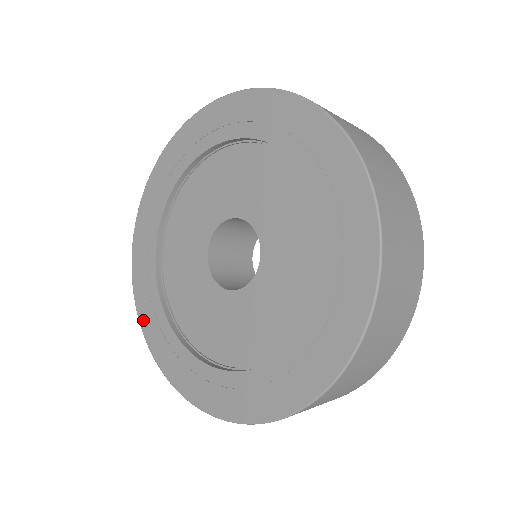
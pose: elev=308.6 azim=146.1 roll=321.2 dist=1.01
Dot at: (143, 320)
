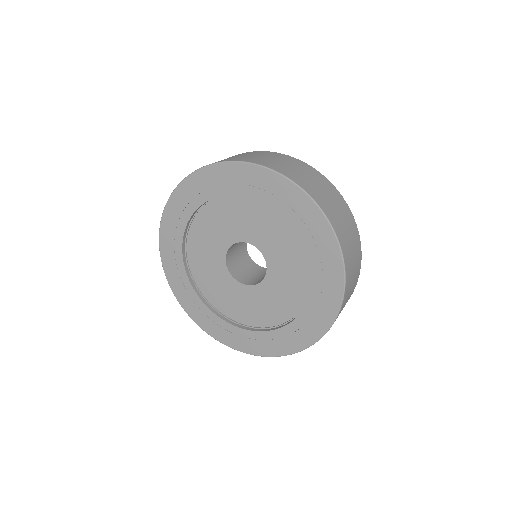
Dot at: (228, 343)
